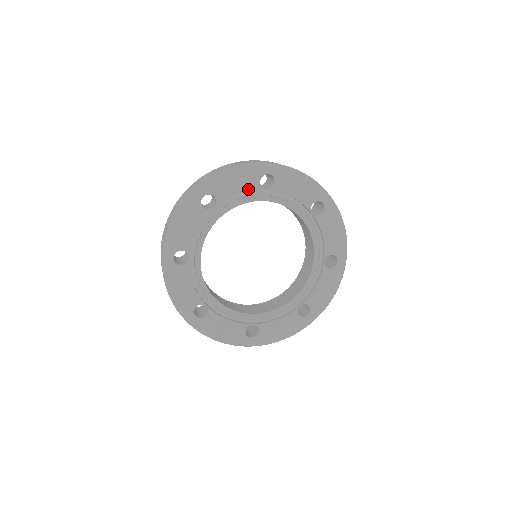
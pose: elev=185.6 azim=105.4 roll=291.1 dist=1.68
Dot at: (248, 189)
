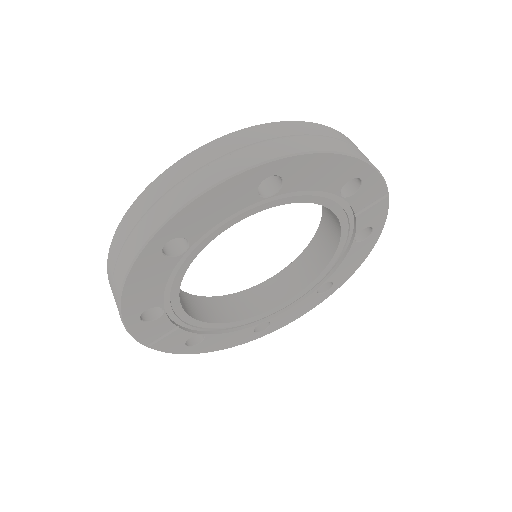
Dot at: (326, 188)
